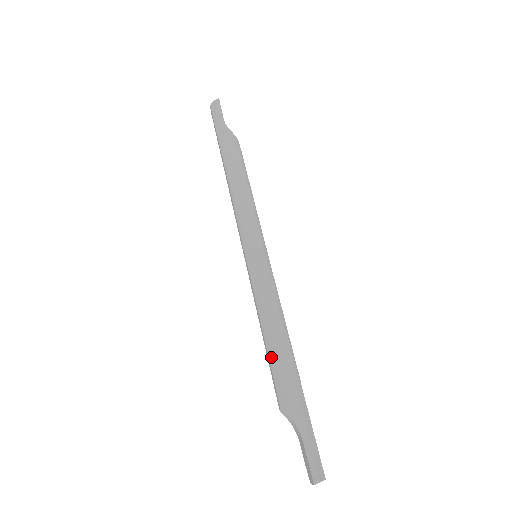
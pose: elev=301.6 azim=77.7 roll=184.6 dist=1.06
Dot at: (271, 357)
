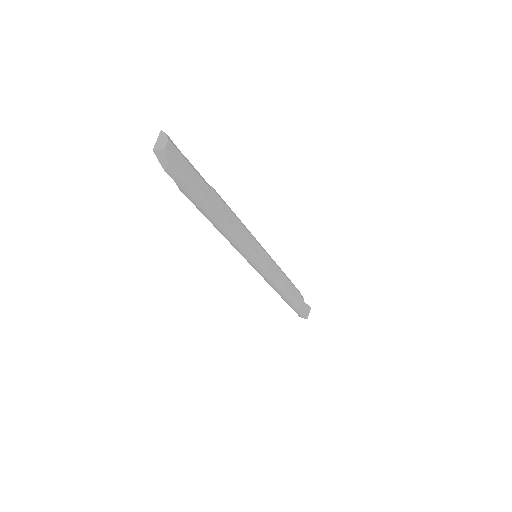
Dot at: occluded
